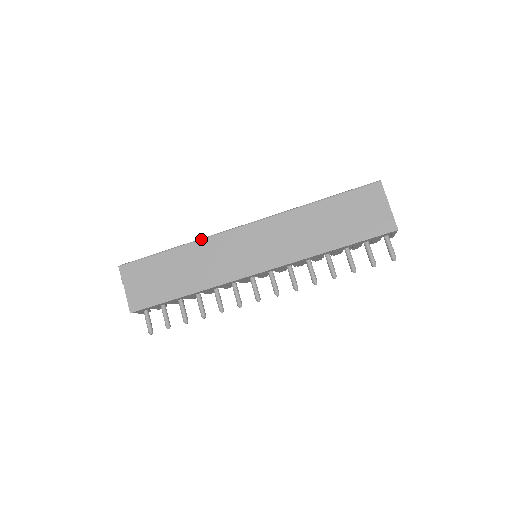
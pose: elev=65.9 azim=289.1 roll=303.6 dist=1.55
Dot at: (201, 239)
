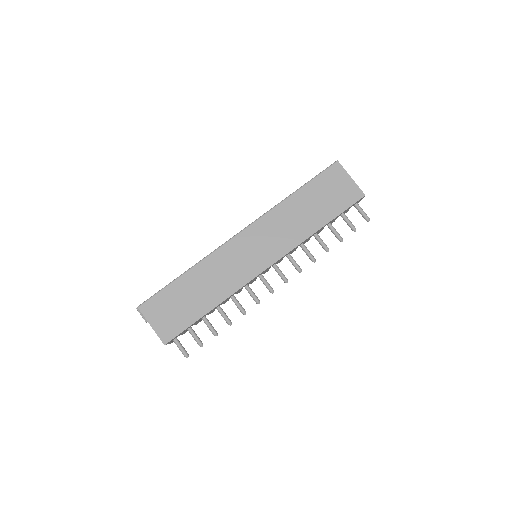
Dot at: (206, 257)
